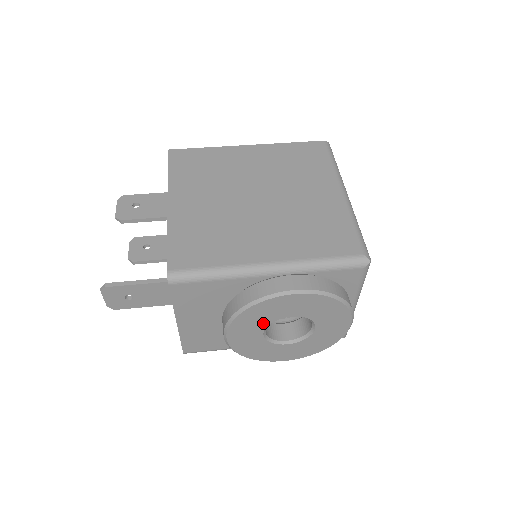
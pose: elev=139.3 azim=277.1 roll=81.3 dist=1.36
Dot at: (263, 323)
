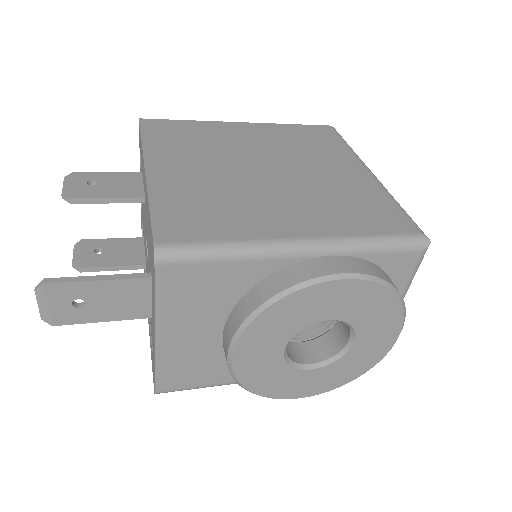
Dot at: (288, 331)
